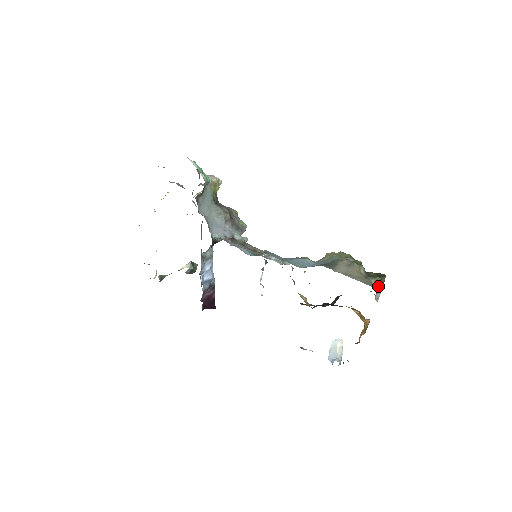
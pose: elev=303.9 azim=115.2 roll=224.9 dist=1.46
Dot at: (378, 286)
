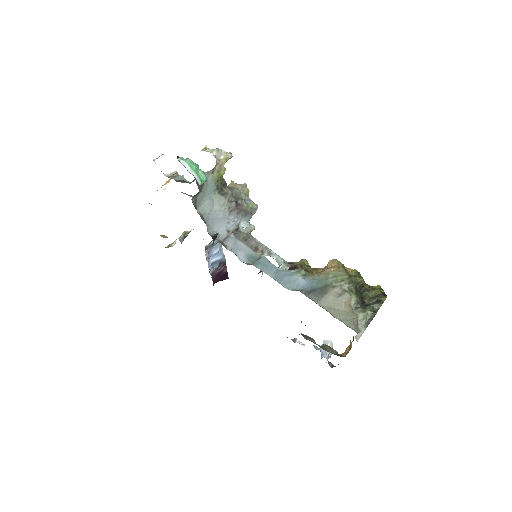
Dot at: (365, 322)
